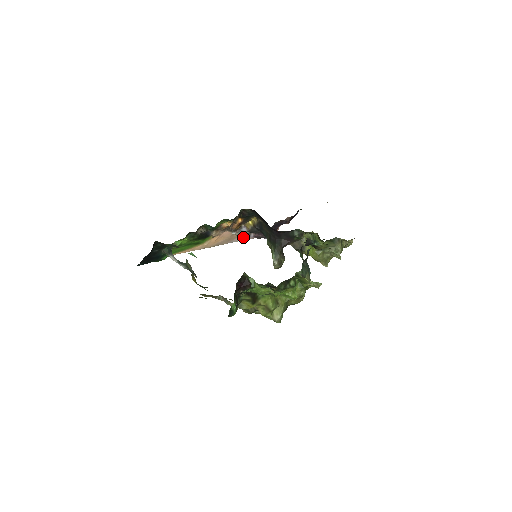
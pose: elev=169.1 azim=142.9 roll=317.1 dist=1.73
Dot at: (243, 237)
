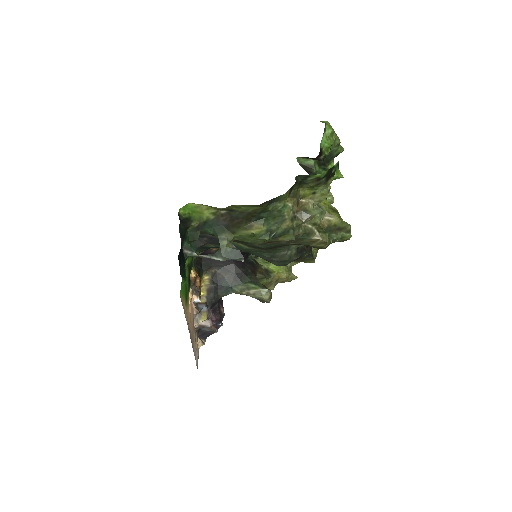
Dot at: (206, 316)
